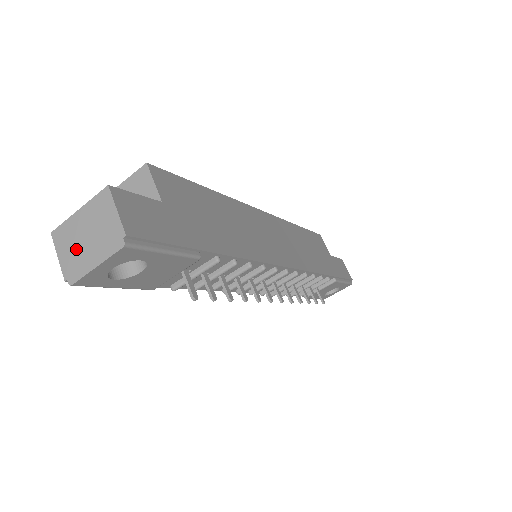
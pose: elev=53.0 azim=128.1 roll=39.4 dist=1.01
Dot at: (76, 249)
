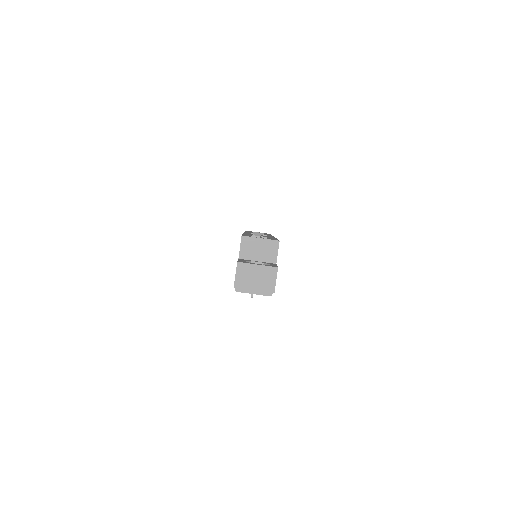
Dot at: (247, 279)
